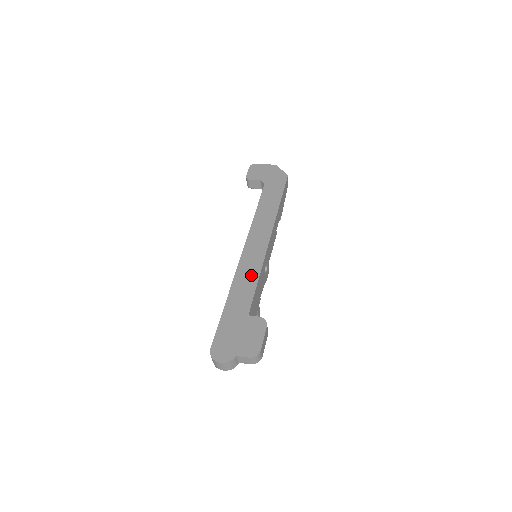
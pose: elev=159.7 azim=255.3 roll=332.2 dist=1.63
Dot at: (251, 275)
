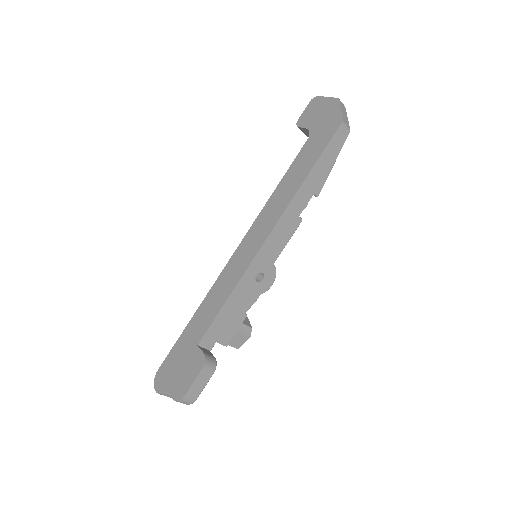
Dot at: (225, 290)
